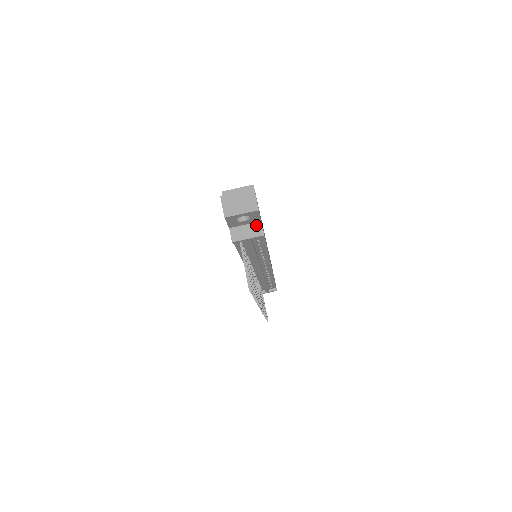
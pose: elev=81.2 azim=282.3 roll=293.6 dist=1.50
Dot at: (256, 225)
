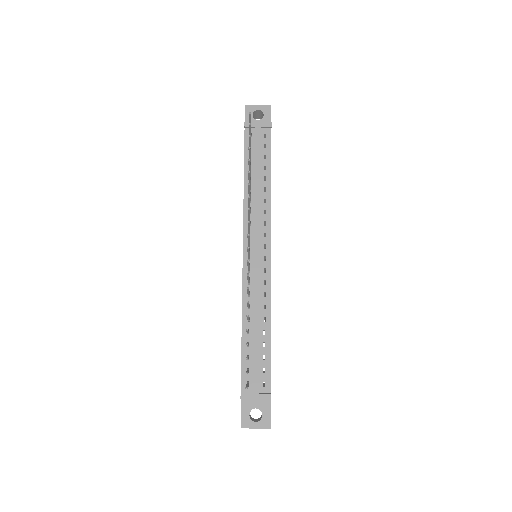
Dot at: occluded
